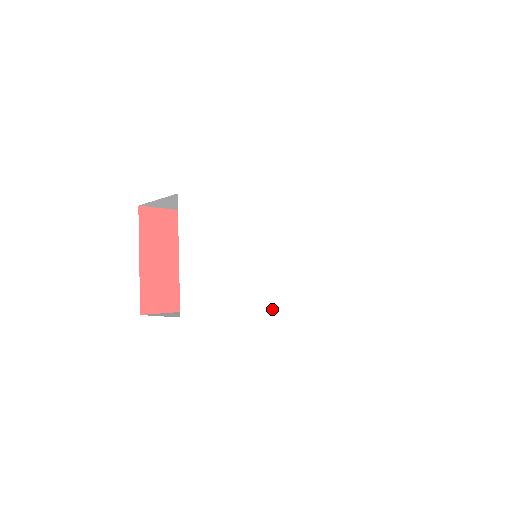
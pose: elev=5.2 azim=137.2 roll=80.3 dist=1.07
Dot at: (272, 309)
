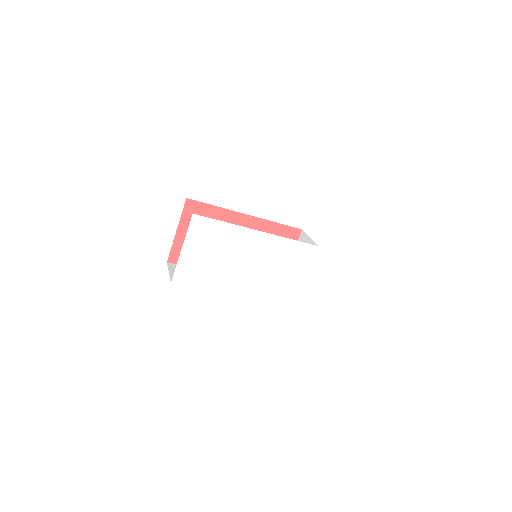
Dot at: occluded
